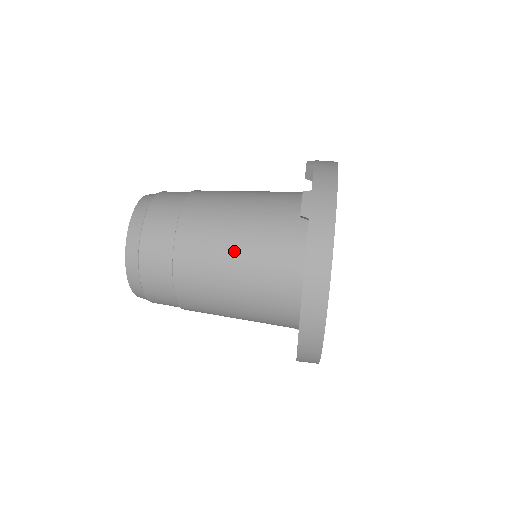
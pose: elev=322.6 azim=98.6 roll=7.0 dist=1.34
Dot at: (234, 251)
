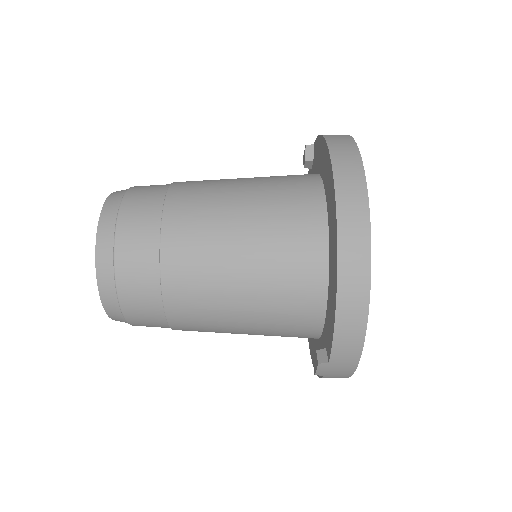
Dot at: (241, 178)
